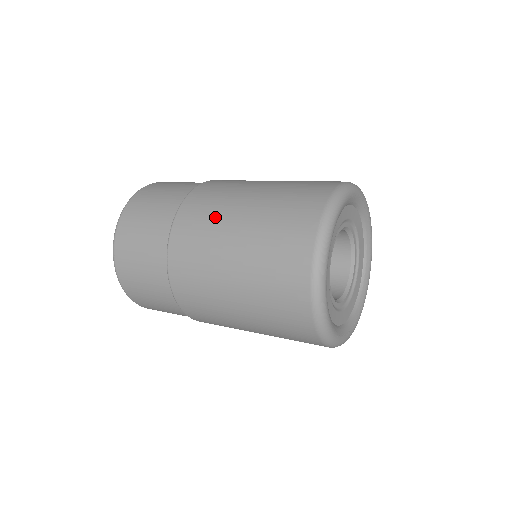
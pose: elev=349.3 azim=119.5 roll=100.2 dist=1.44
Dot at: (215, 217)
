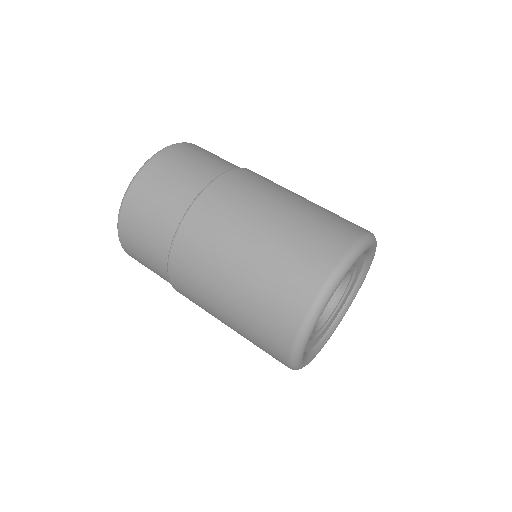
Dot at: occluded
